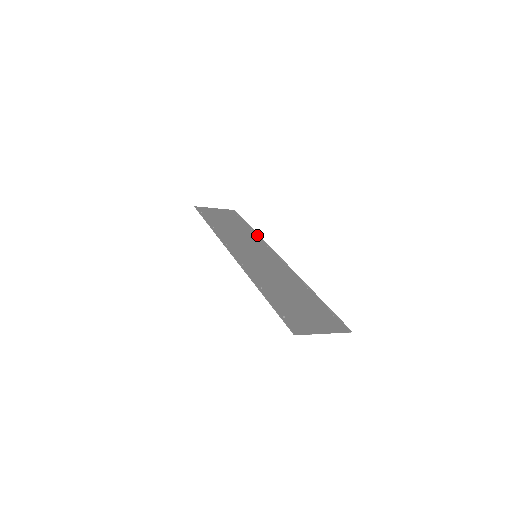
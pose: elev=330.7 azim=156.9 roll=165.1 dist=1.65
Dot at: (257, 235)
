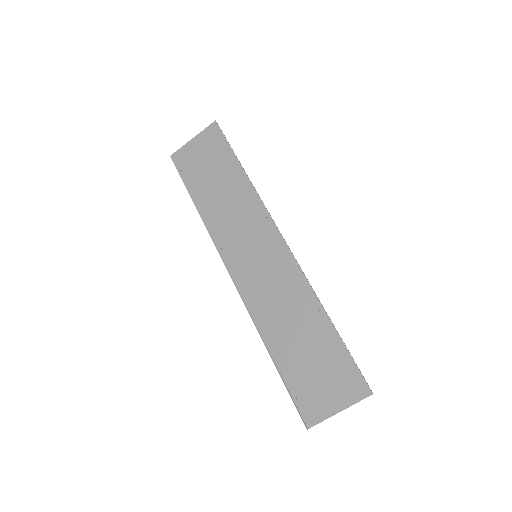
Dot at: (252, 187)
